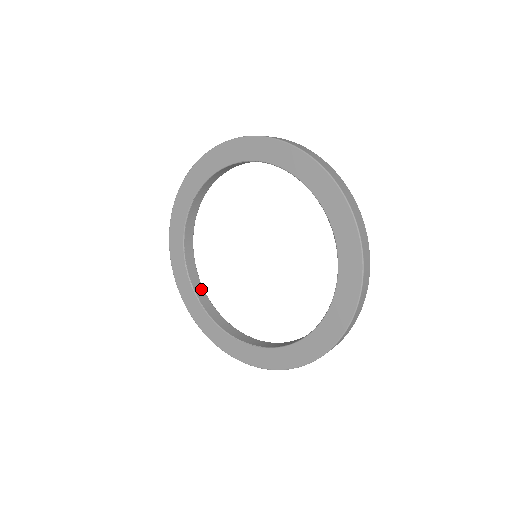
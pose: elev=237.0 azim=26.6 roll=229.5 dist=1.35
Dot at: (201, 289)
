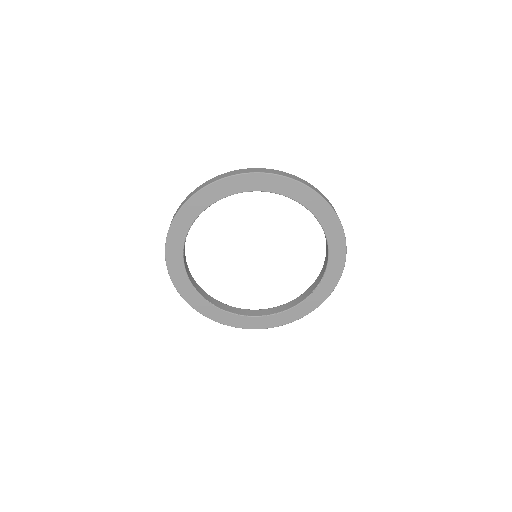
Dot at: occluded
